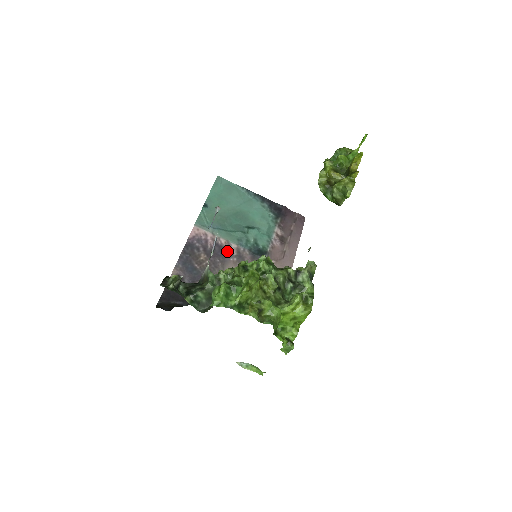
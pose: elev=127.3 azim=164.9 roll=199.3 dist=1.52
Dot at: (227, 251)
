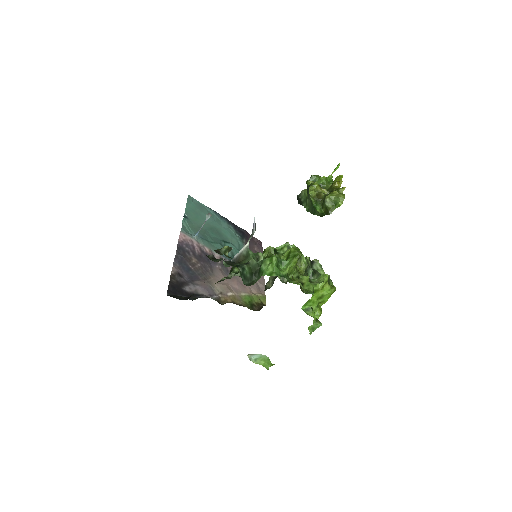
Dot at: occluded
